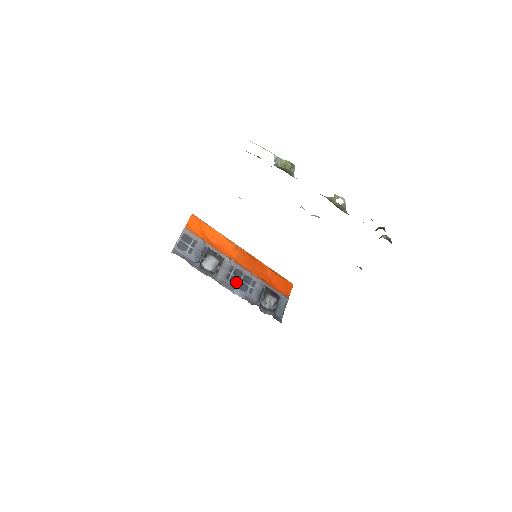
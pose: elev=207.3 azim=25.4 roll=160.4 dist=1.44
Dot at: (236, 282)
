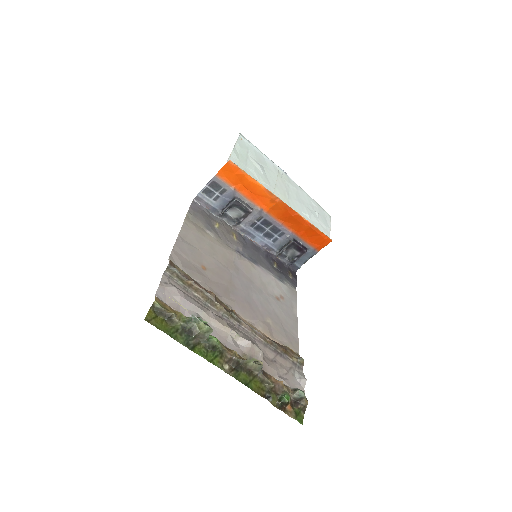
Dot at: (261, 230)
